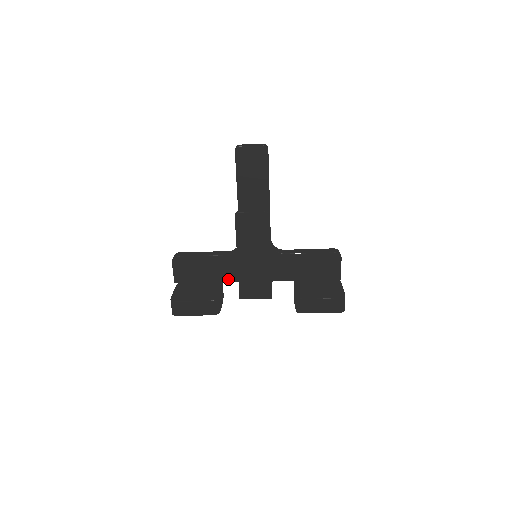
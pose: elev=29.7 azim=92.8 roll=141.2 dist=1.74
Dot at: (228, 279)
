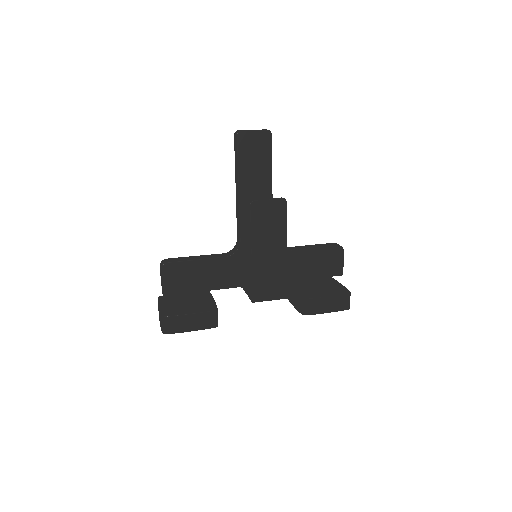
Dot at: (226, 285)
